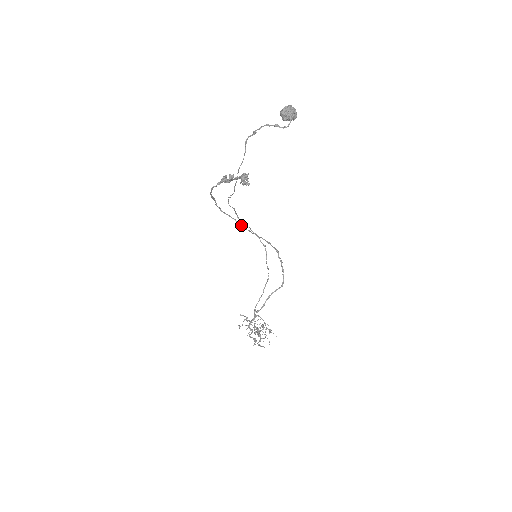
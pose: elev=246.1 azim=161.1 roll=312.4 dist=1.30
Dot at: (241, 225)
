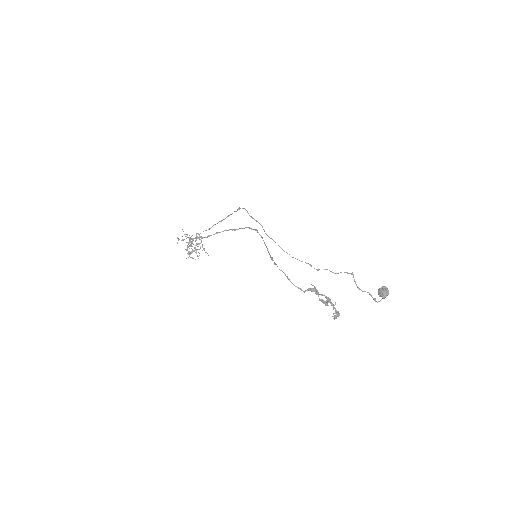
Dot at: occluded
